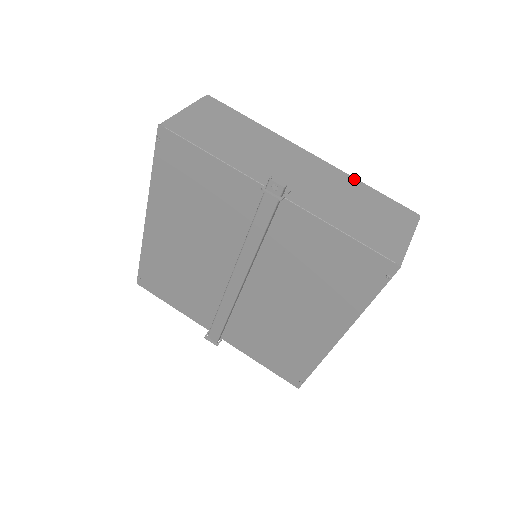
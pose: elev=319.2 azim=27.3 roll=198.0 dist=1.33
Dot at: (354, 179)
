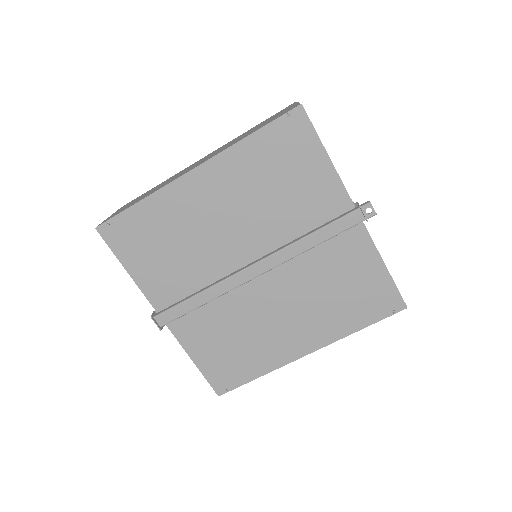
Dot at: occluded
